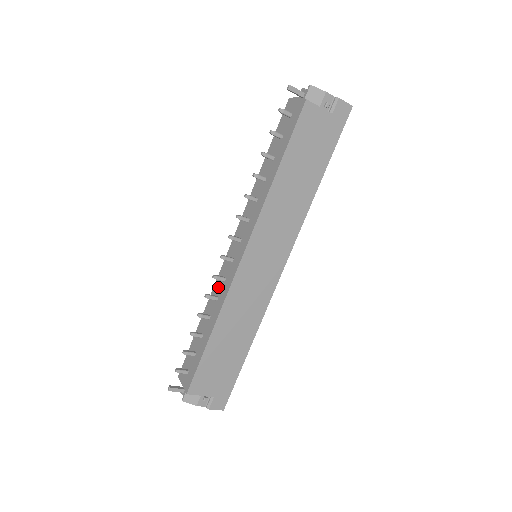
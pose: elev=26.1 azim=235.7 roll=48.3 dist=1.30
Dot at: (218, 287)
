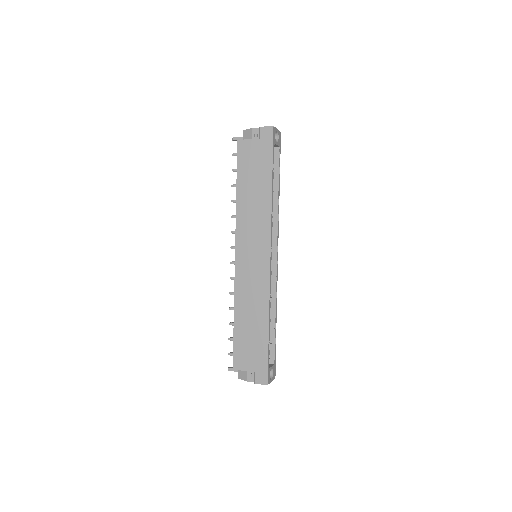
Dot at: occluded
